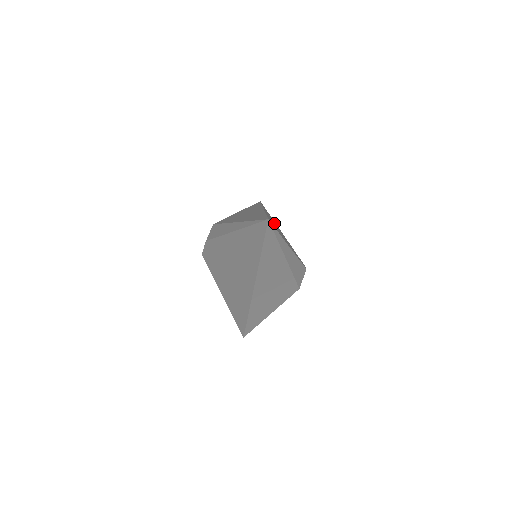
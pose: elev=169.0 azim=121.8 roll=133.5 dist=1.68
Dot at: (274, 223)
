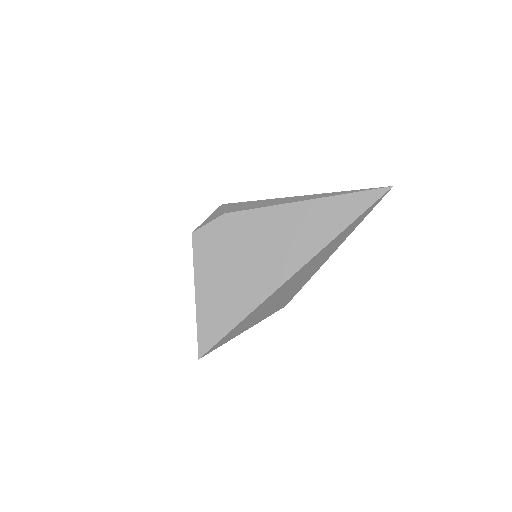
Dot at: occluded
